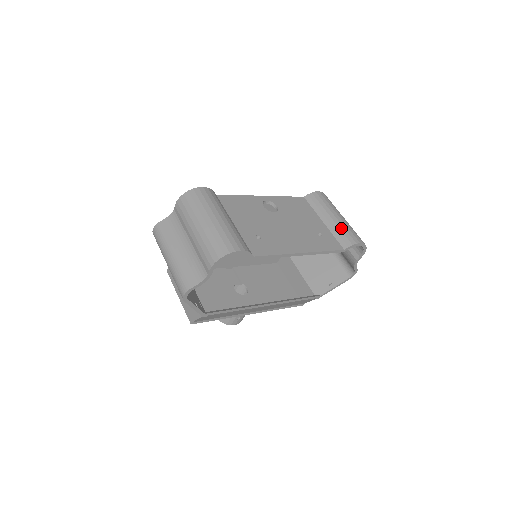
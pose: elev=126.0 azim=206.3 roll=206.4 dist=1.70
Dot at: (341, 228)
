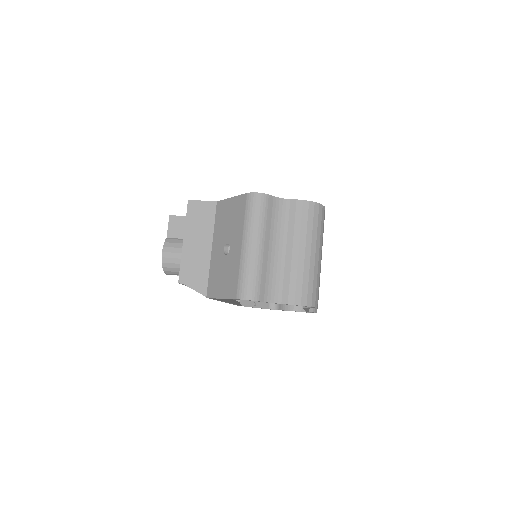
Dot at: occluded
